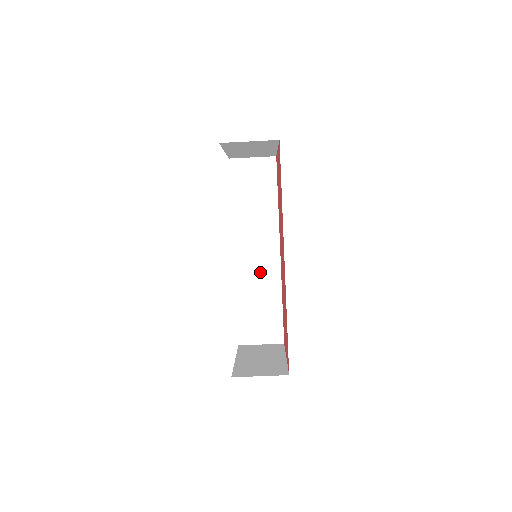
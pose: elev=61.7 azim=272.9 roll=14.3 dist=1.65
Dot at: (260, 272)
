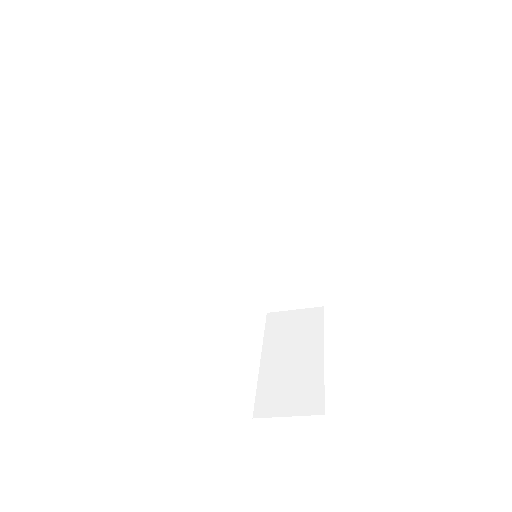
Dot at: (274, 235)
